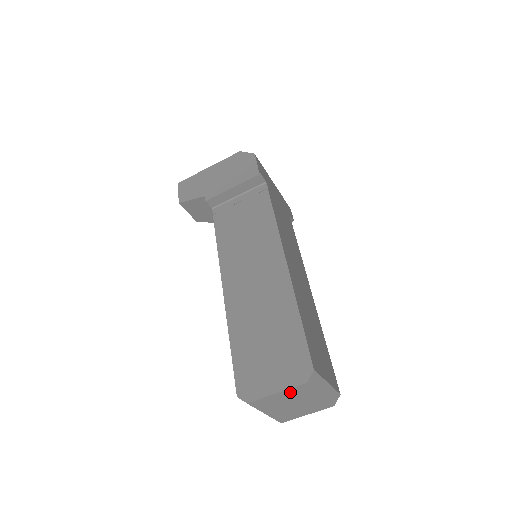
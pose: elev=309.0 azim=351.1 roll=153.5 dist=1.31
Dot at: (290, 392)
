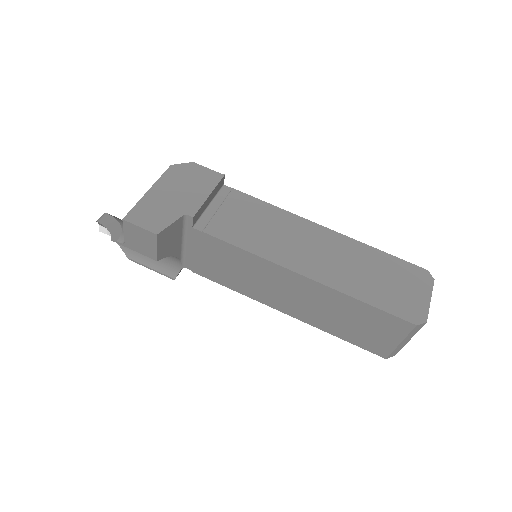
Dot at: occluded
